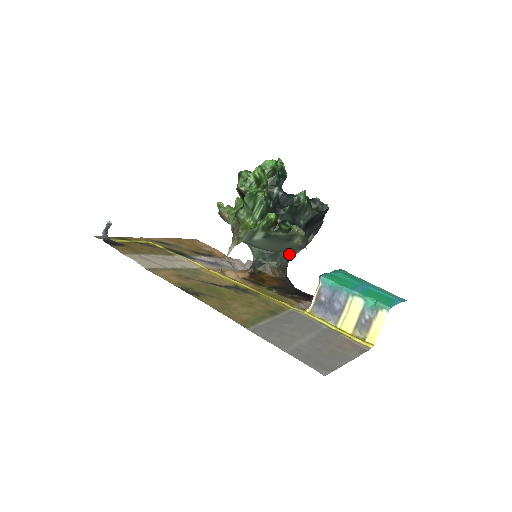
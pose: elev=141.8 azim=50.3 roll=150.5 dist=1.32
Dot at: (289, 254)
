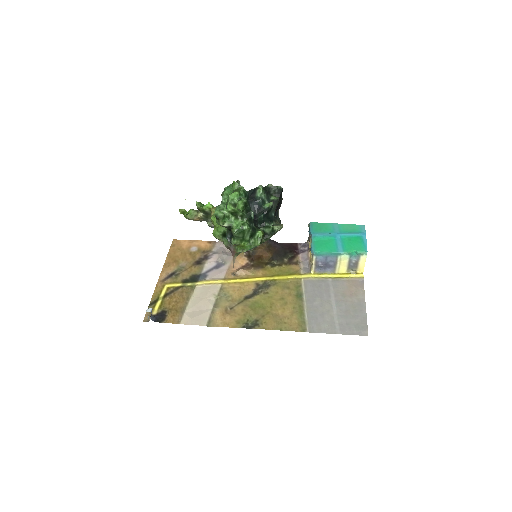
Dot at: occluded
